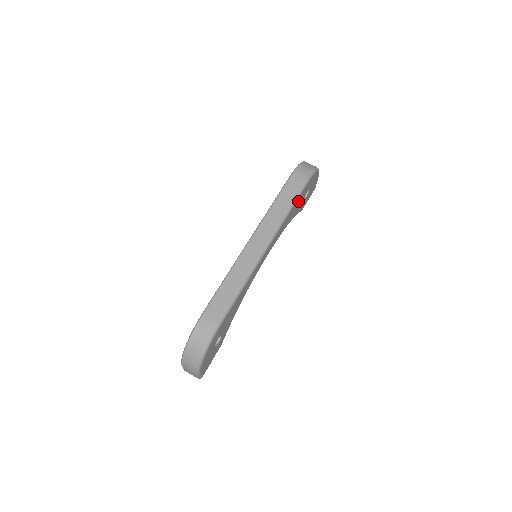
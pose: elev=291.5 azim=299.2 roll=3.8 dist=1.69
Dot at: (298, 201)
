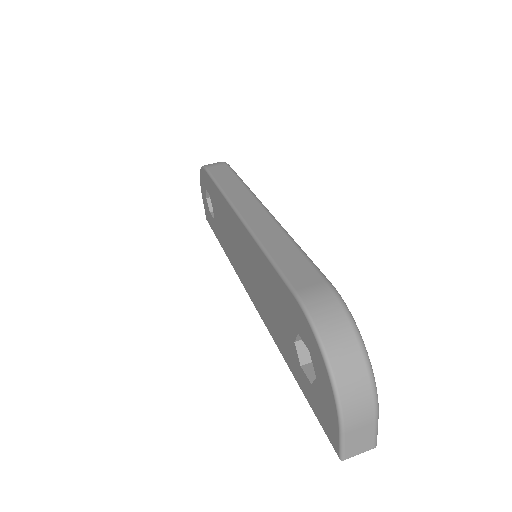
Dot at: occluded
